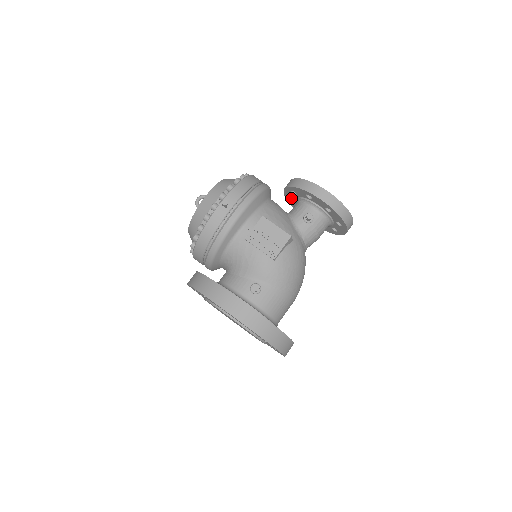
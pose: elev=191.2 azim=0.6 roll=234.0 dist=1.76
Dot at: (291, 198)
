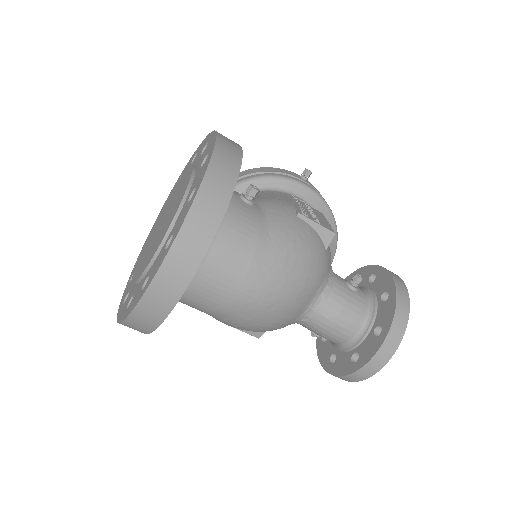
Dot at: occluded
